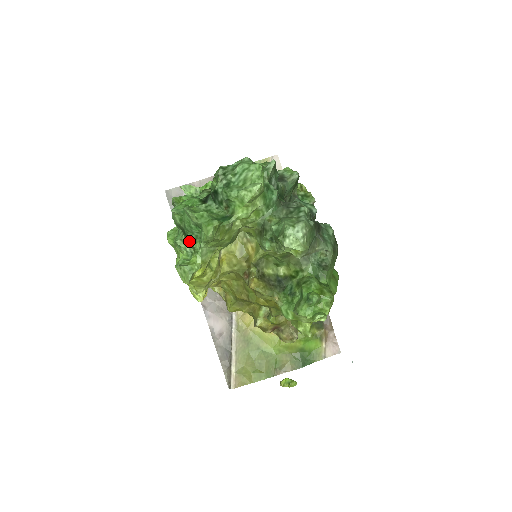
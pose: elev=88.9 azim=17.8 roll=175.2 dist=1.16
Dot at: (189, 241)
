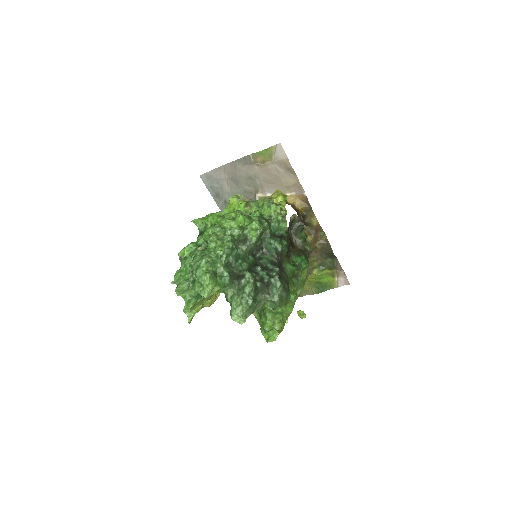
Dot at: occluded
